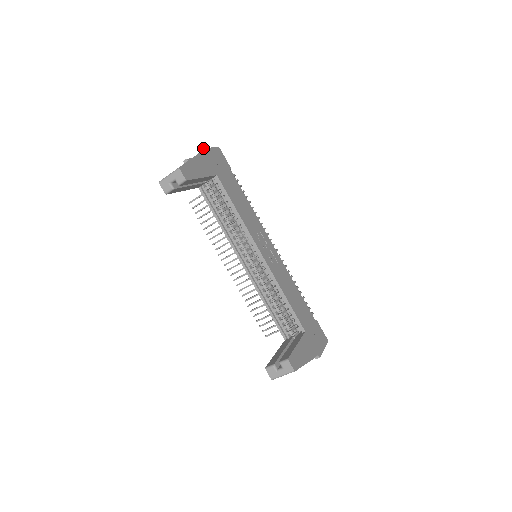
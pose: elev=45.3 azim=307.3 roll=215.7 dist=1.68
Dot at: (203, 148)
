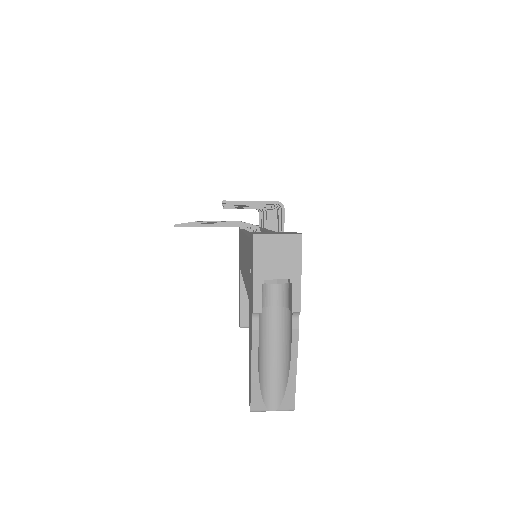
Dot at: occluded
